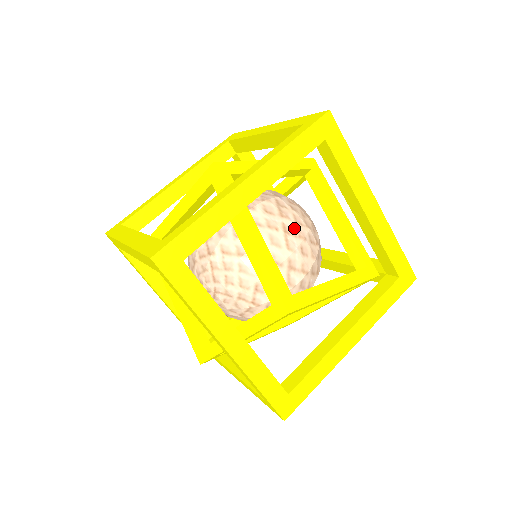
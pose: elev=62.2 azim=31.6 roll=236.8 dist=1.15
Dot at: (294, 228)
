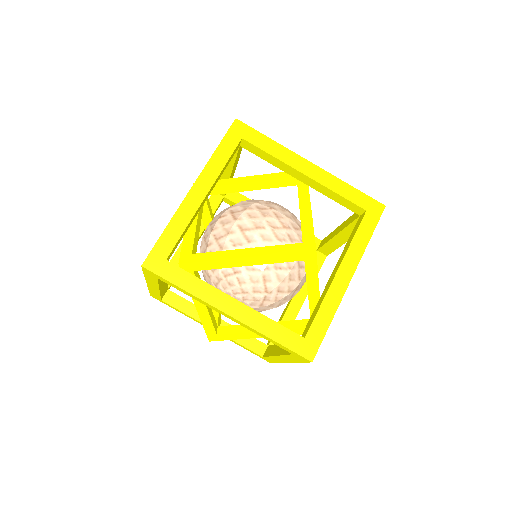
Dot at: occluded
